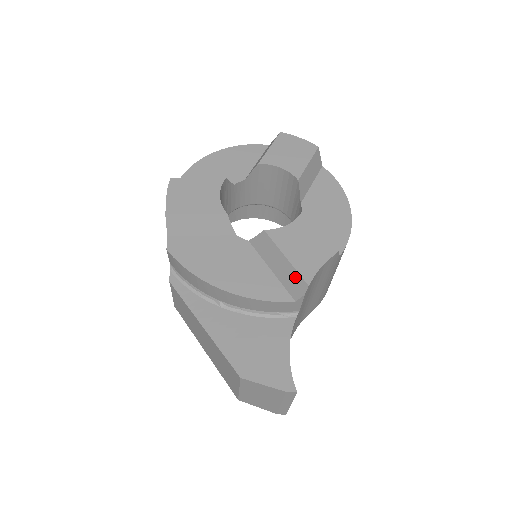
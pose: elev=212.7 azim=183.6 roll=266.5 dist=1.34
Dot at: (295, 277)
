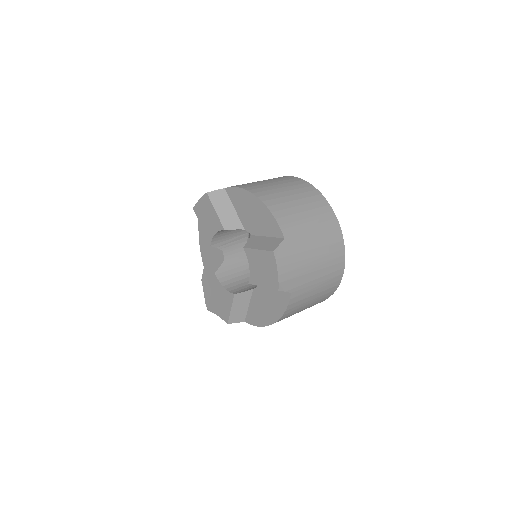
Dot at: occluded
